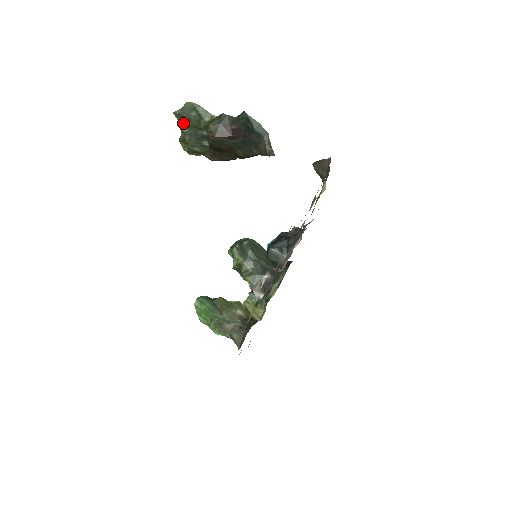
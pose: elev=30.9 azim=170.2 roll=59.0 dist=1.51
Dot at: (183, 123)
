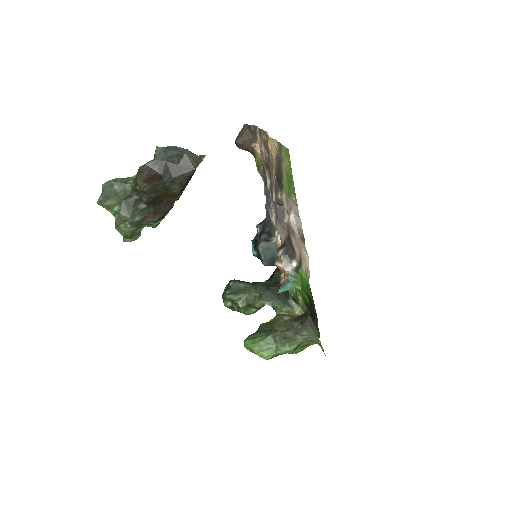
Dot at: (111, 203)
